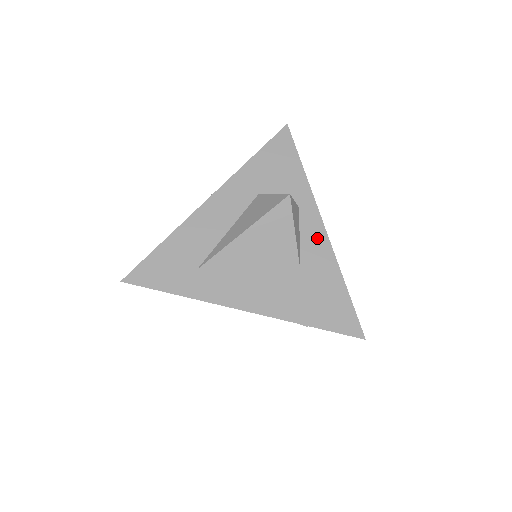
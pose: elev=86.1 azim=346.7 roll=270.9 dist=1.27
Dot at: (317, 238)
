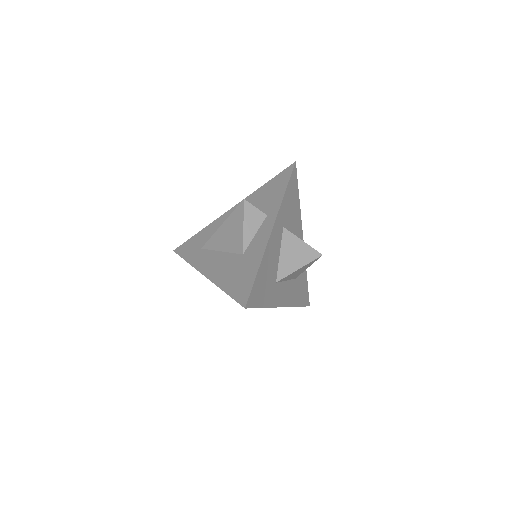
Dot at: (264, 235)
